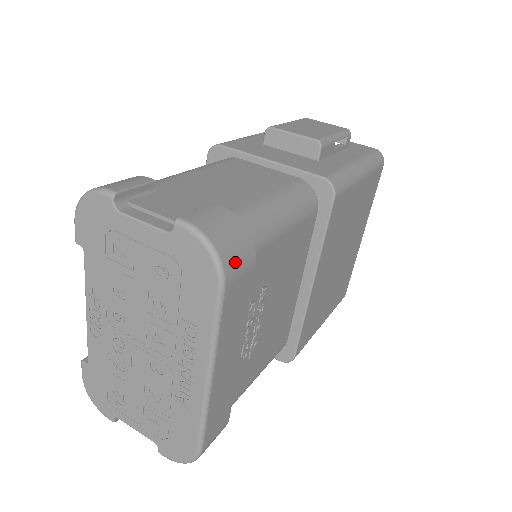
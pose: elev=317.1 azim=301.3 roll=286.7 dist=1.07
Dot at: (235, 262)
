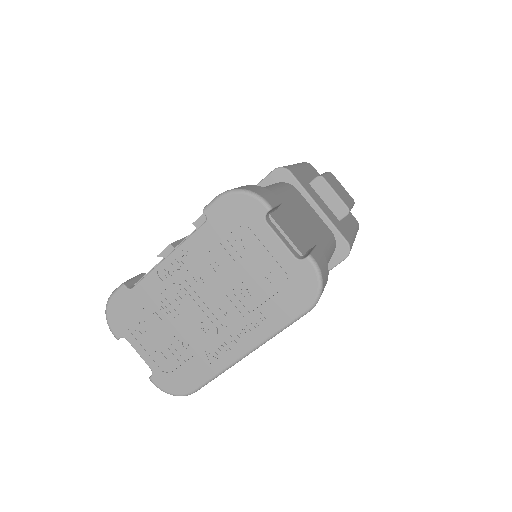
Dot at: occluded
